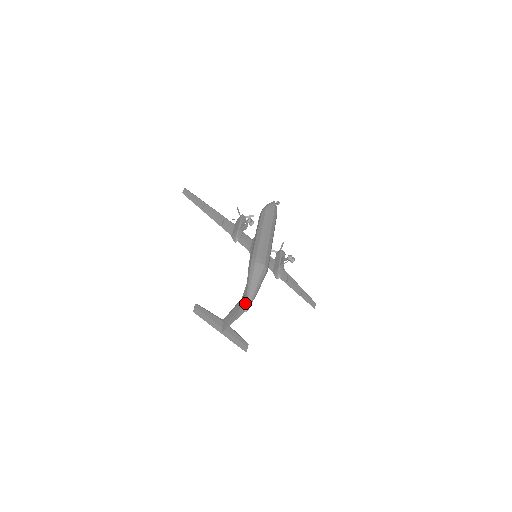
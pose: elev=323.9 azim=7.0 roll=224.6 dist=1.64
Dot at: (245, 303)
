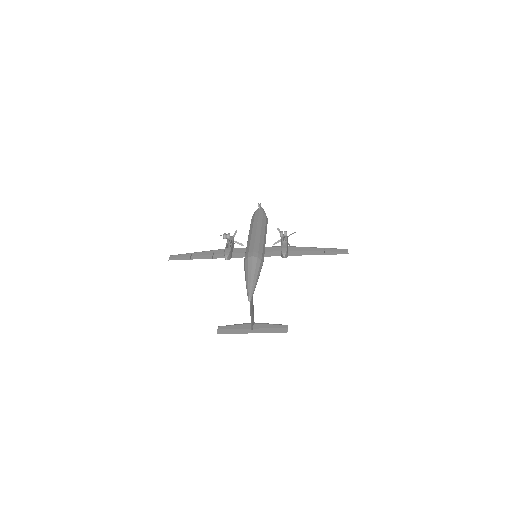
Dot at: (247, 295)
